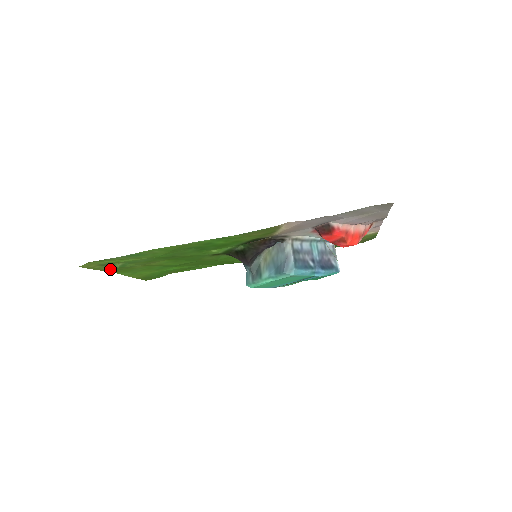
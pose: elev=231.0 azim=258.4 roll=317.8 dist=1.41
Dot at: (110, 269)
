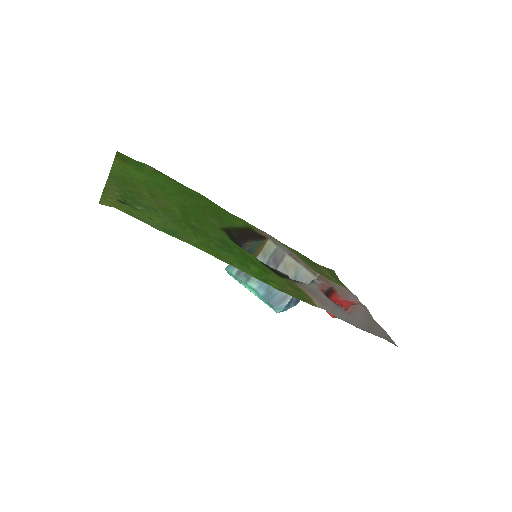
Dot at: (116, 186)
